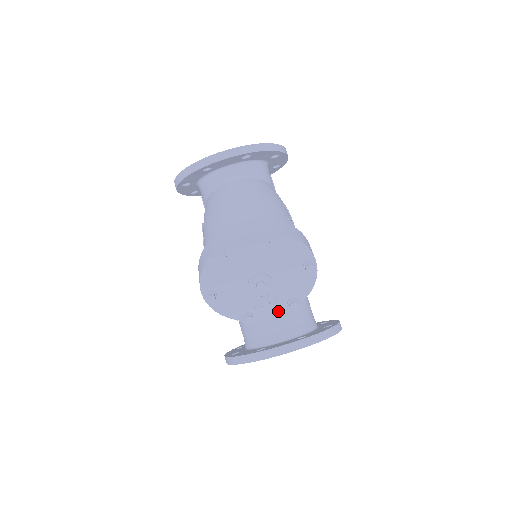
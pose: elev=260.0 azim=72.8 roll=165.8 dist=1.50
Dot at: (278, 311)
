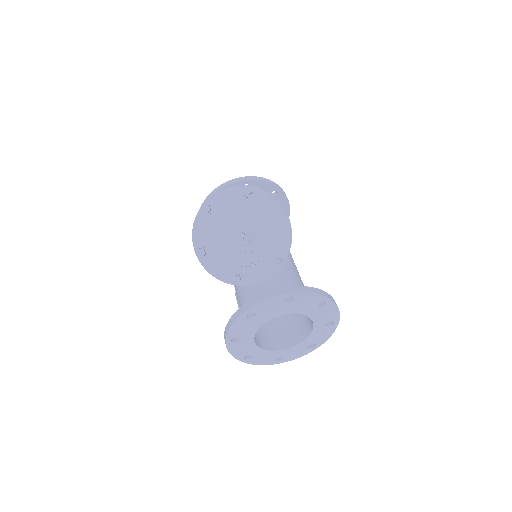
Dot at: (265, 273)
